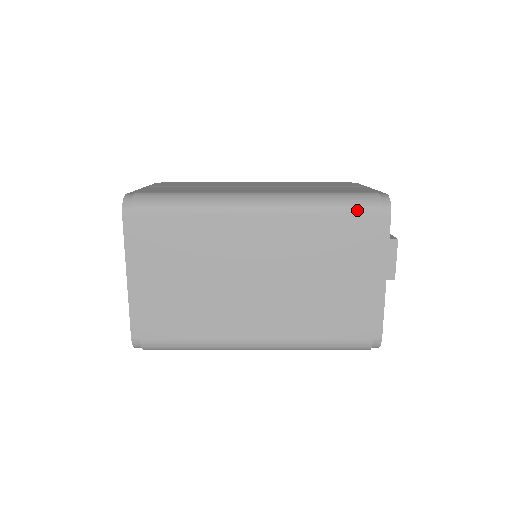
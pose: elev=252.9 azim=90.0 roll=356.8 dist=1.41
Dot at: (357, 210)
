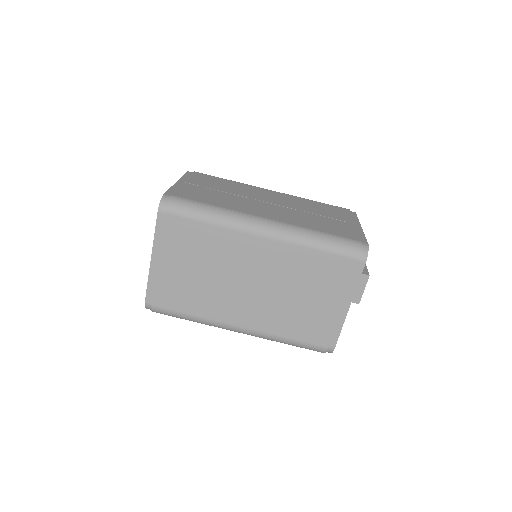
Dot at: (340, 253)
